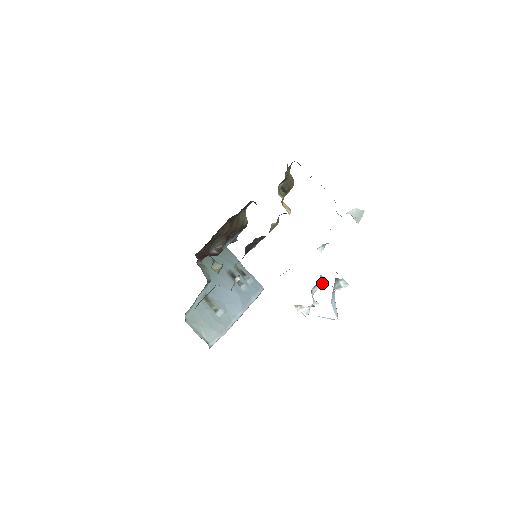
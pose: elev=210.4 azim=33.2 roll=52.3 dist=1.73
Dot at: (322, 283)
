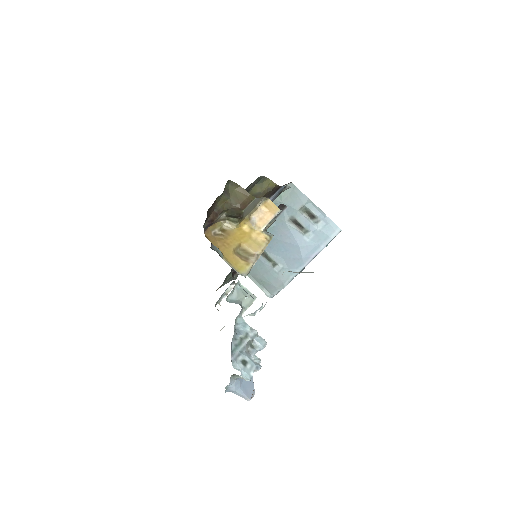
Dot at: (253, 350)
